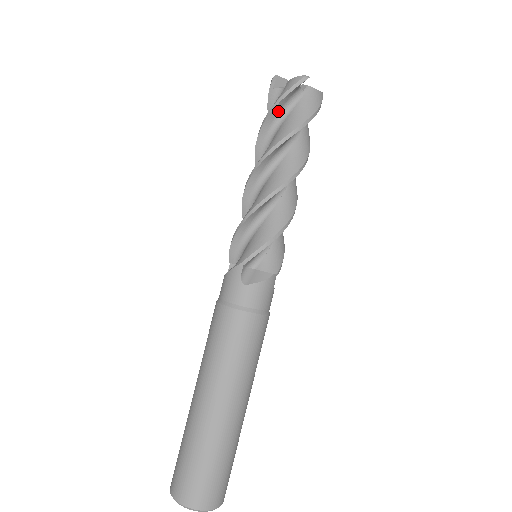
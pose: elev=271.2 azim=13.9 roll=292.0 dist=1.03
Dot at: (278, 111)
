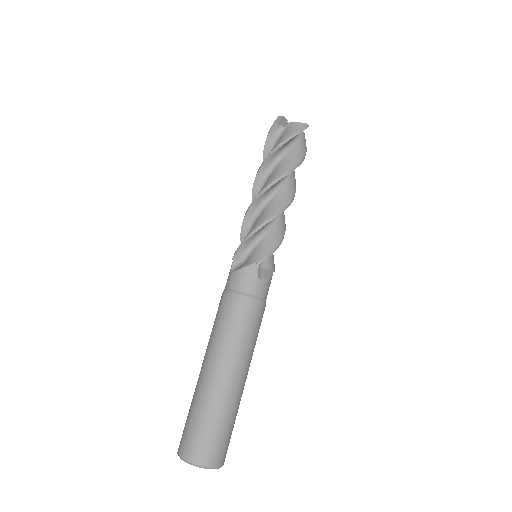
Dot at: (285, 145)
